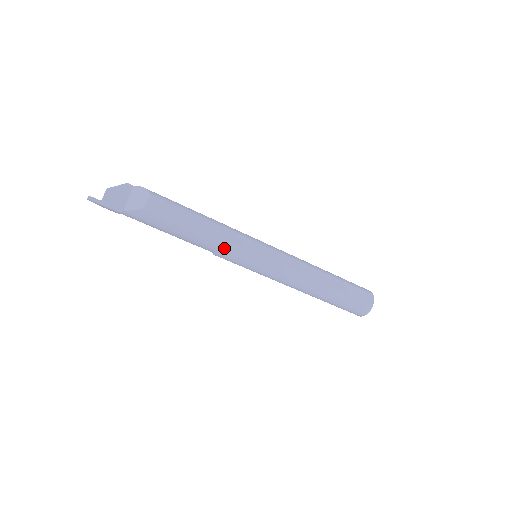
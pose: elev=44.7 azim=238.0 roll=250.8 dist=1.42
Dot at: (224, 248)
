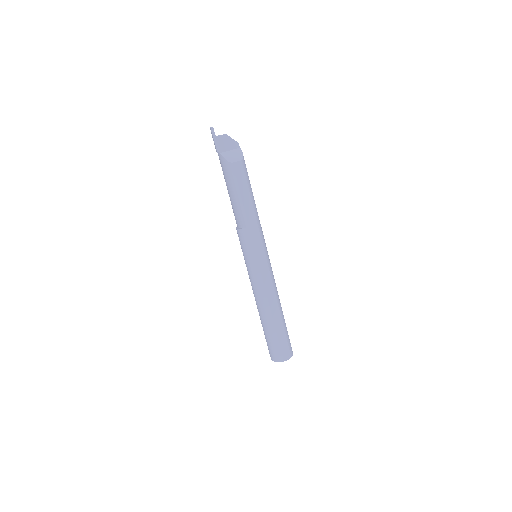
Dot at: (244, 230)
